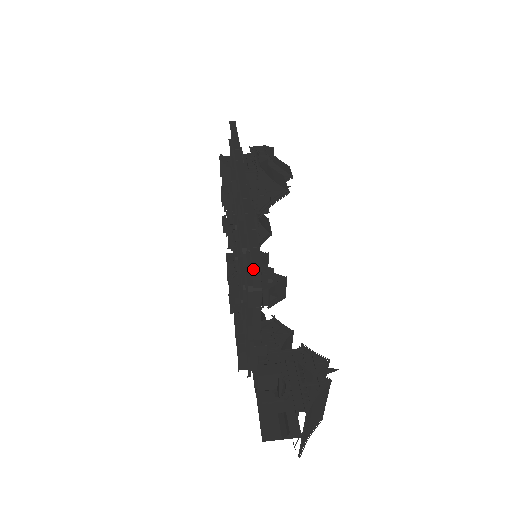
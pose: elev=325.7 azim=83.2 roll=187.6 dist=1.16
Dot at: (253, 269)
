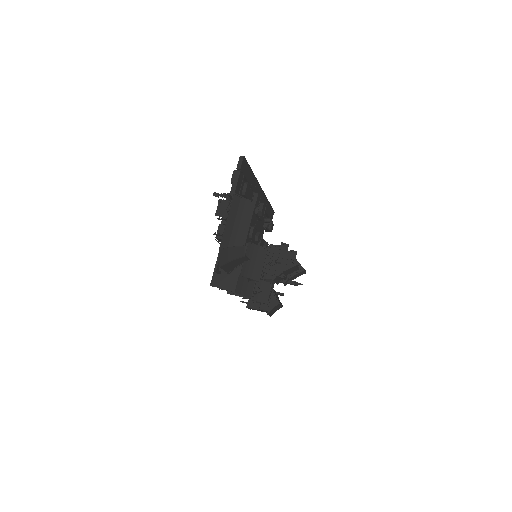
Dot at: (240, 157)
